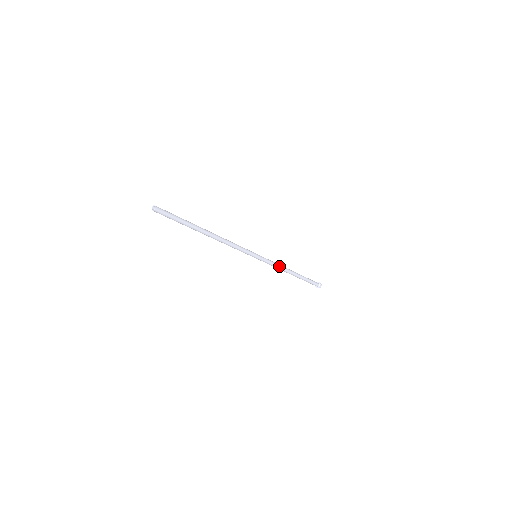
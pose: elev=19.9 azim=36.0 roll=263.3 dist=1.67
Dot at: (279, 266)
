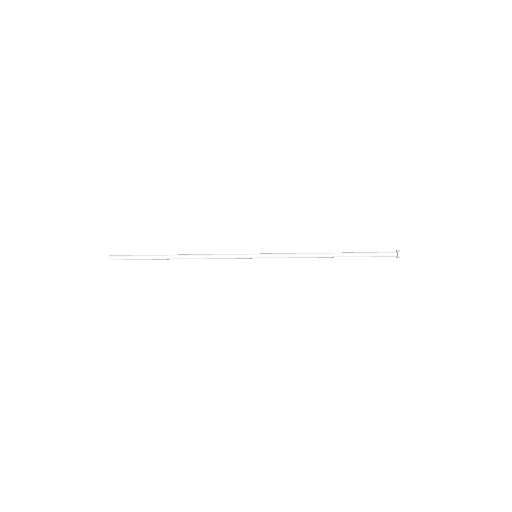
Dot at: (299, 254)
